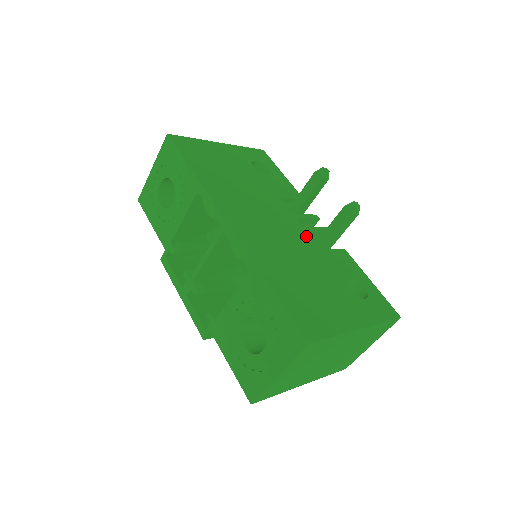
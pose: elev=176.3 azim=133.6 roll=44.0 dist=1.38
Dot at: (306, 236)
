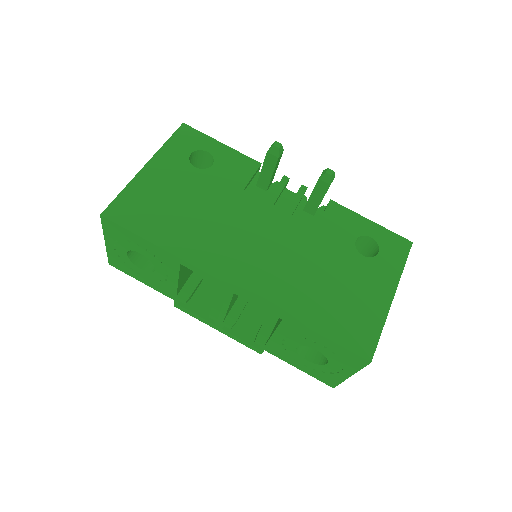
Dot at: (295, 222)
